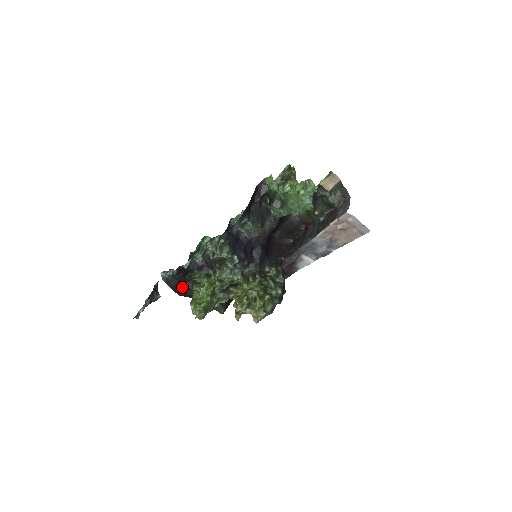
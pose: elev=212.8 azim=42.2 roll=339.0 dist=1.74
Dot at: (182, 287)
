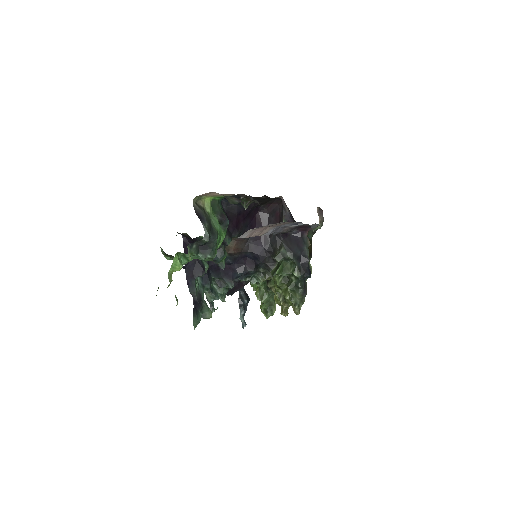
Dot at: occluded
